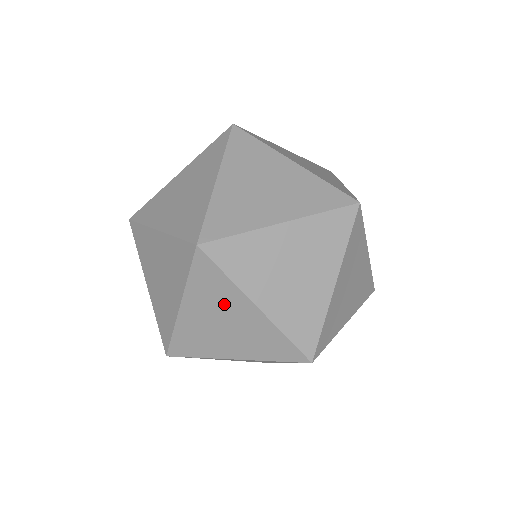
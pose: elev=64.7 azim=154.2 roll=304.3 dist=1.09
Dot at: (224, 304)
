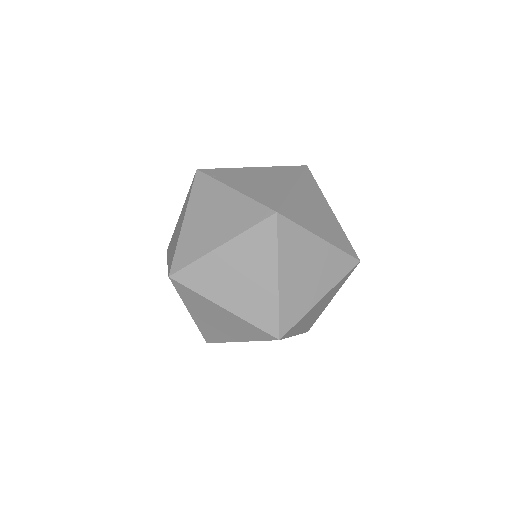
Dot at: occluded
